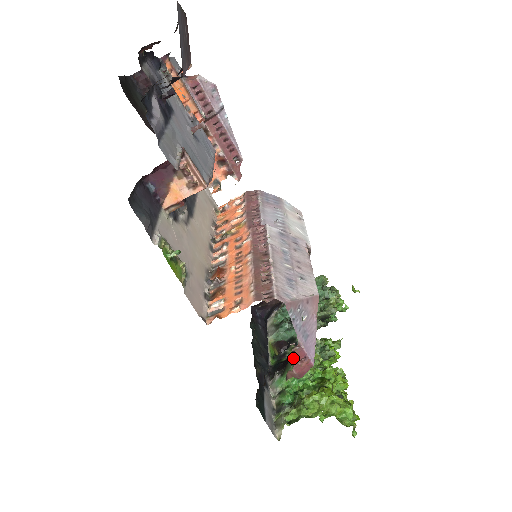
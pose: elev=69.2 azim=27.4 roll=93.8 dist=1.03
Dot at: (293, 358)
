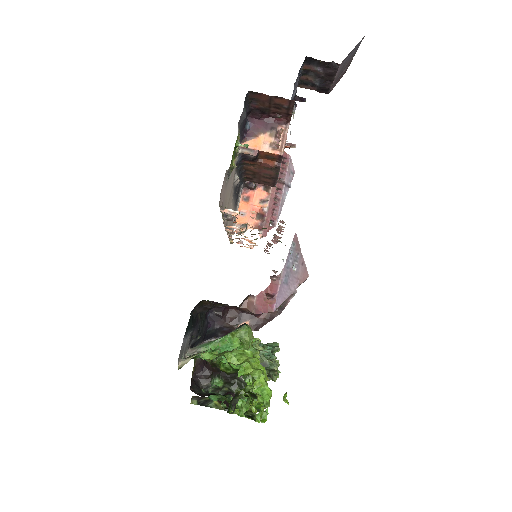
Dot at: (241, 325)
